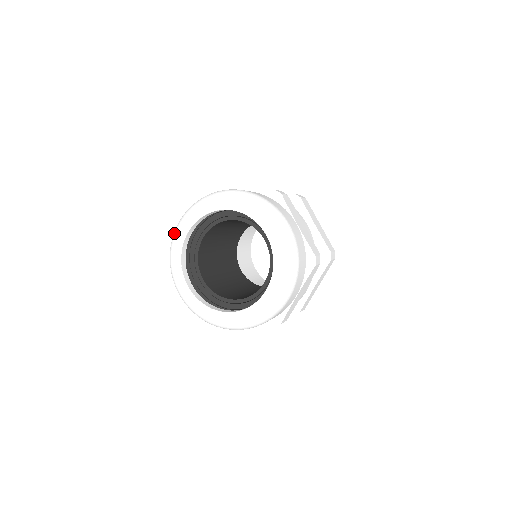
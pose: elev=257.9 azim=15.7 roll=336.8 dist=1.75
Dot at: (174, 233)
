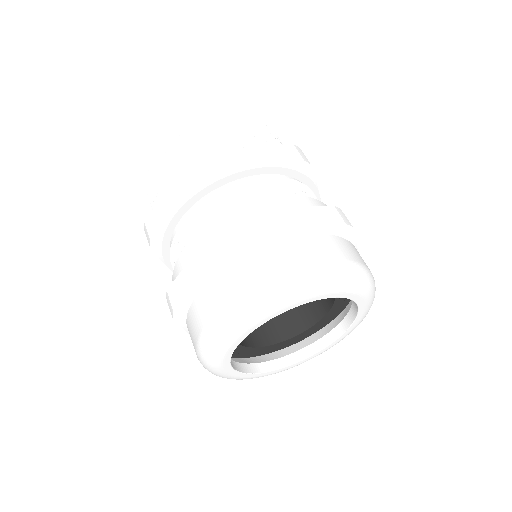
Dot at: occluded
